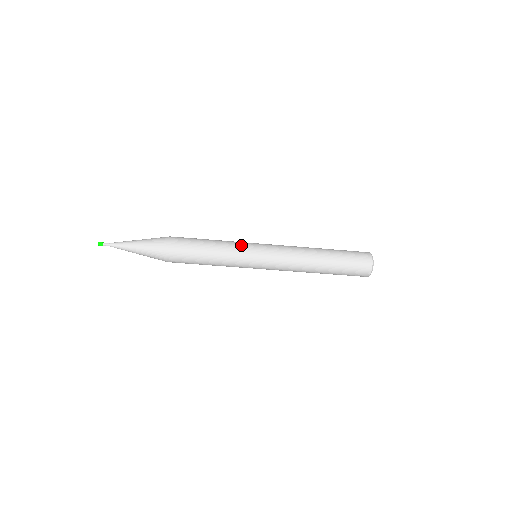
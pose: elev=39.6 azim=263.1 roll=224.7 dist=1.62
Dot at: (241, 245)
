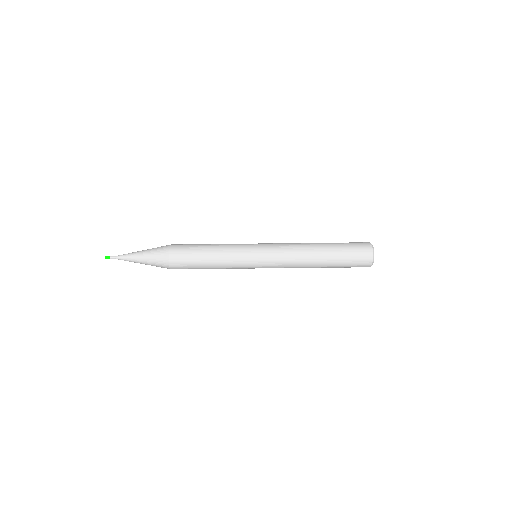
Dot at: occluded
